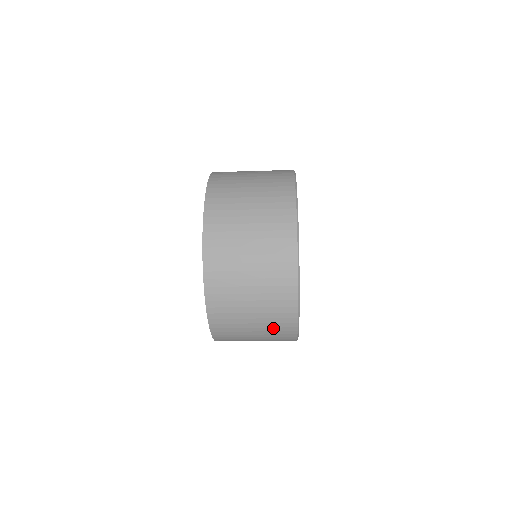
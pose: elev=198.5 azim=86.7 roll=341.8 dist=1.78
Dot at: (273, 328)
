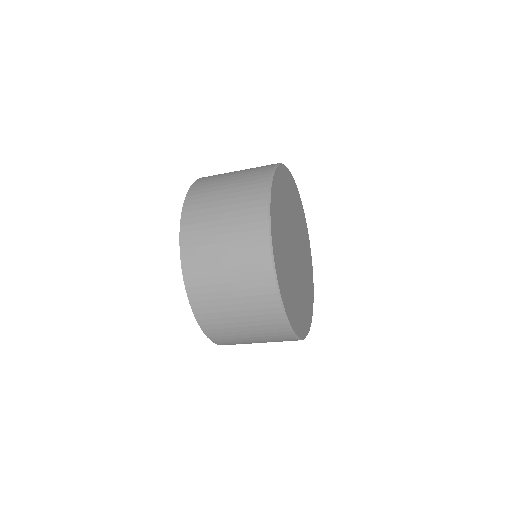
Dot at: (255, 304)
